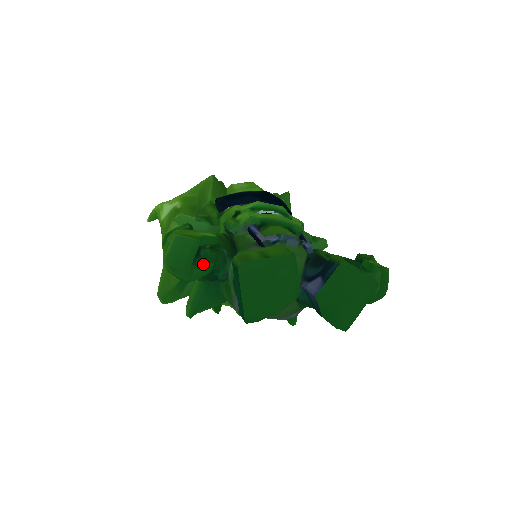
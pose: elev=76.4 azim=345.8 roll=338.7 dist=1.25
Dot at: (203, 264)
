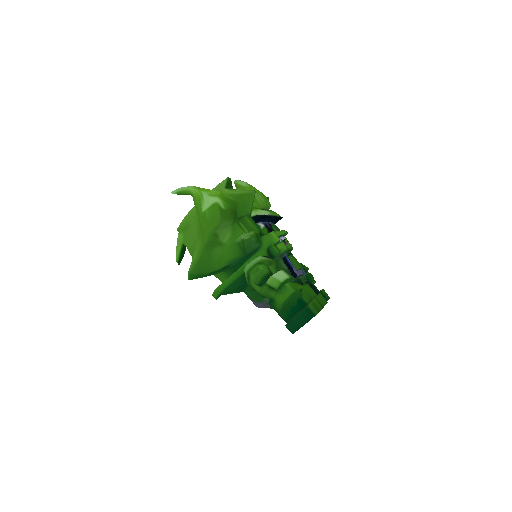
Dot at: occluded
